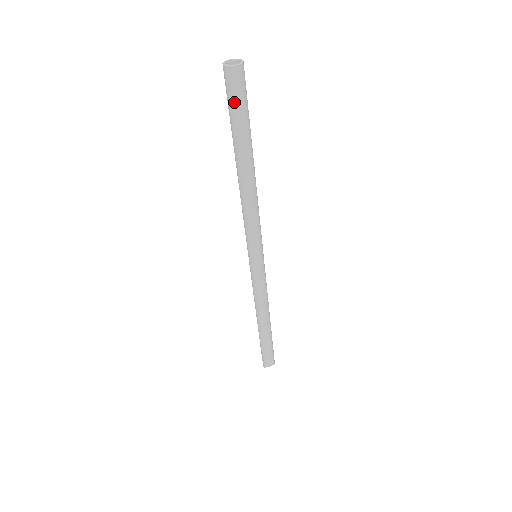
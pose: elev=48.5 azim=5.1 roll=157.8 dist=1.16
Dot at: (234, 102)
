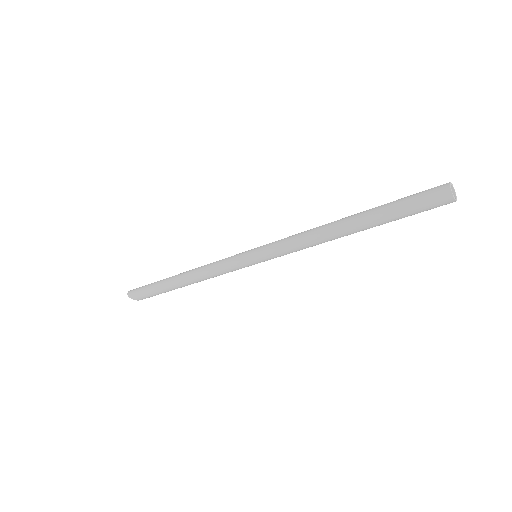
Dot at: occluded
